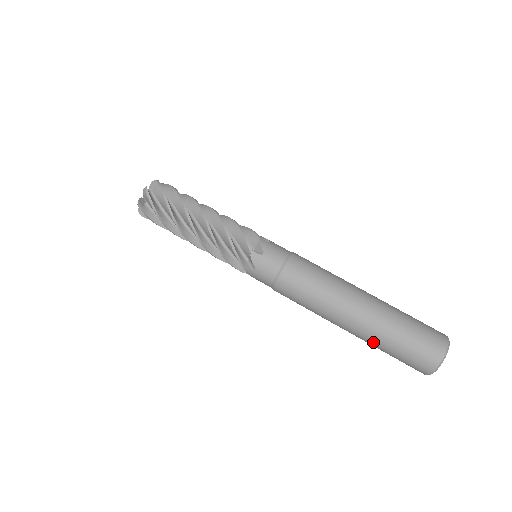
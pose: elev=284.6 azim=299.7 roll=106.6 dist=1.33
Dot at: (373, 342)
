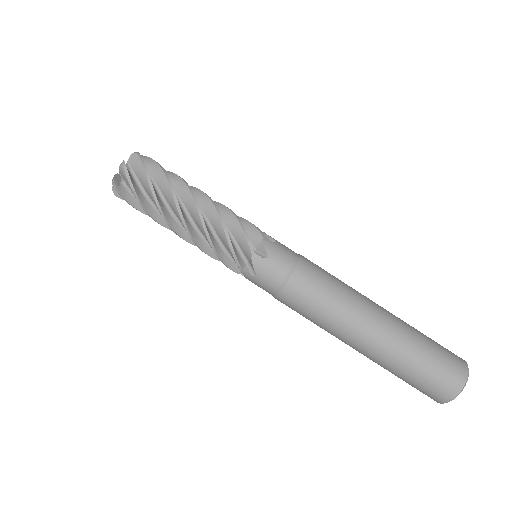
Dot at: occluded
